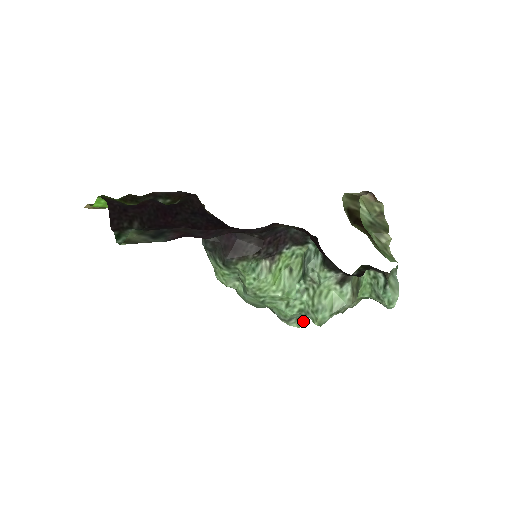
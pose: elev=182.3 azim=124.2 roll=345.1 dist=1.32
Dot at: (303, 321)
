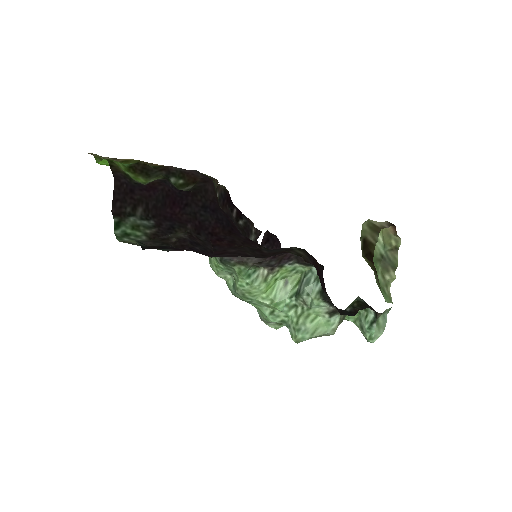
Dot at: (282, 325)
